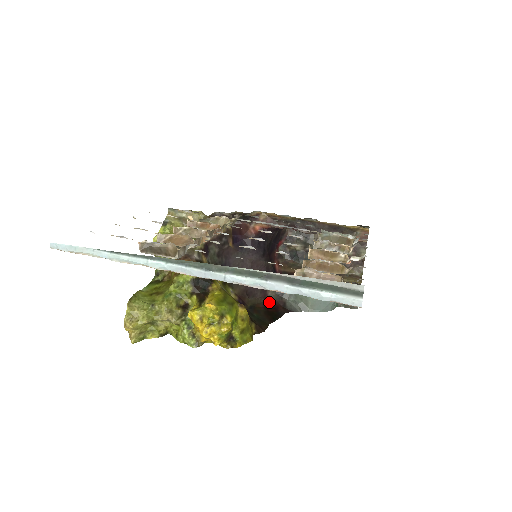
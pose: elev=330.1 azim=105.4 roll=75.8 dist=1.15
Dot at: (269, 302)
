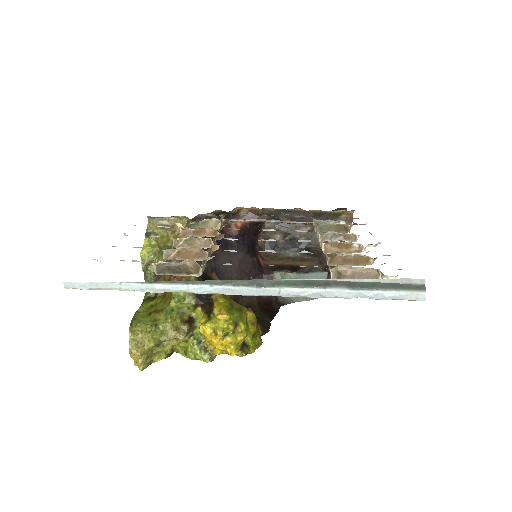
Dot at: (261, 299)
